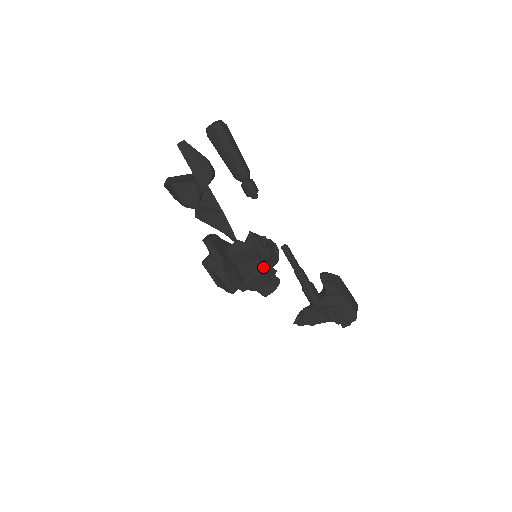
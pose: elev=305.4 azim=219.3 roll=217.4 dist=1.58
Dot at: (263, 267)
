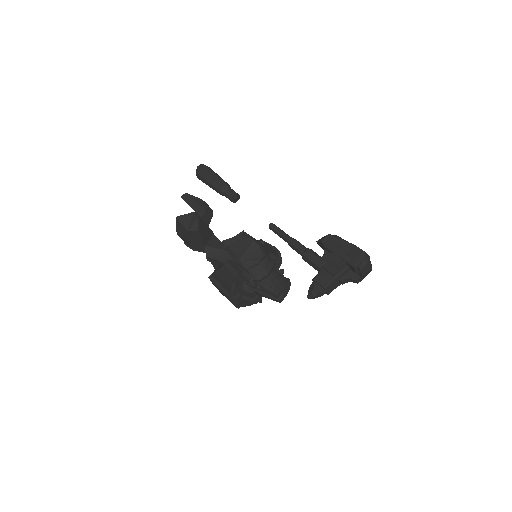
Dot at: (252, 239)
